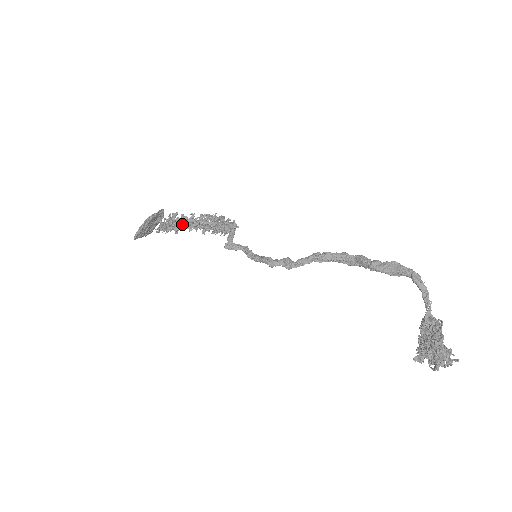
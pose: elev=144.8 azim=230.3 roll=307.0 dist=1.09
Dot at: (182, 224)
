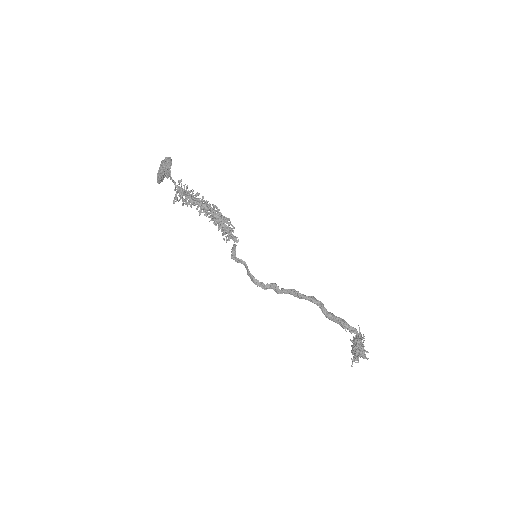
Dot at: (193, 201)
